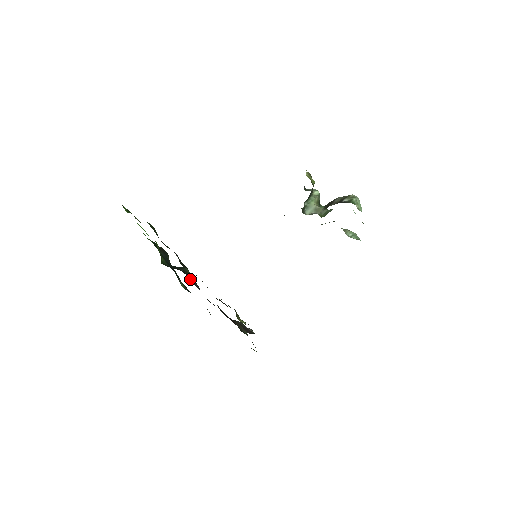
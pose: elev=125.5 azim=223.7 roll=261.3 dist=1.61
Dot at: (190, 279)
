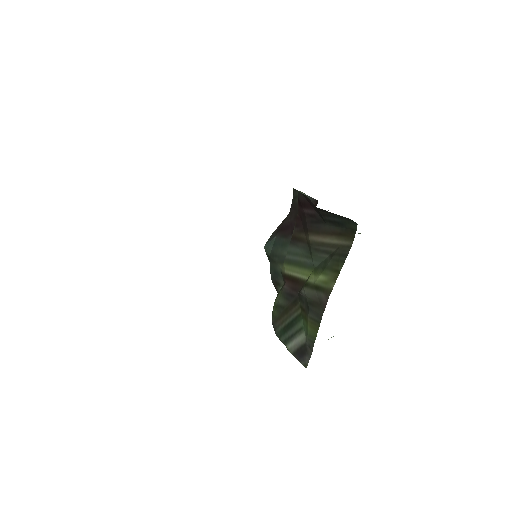
Dot at: occluded
